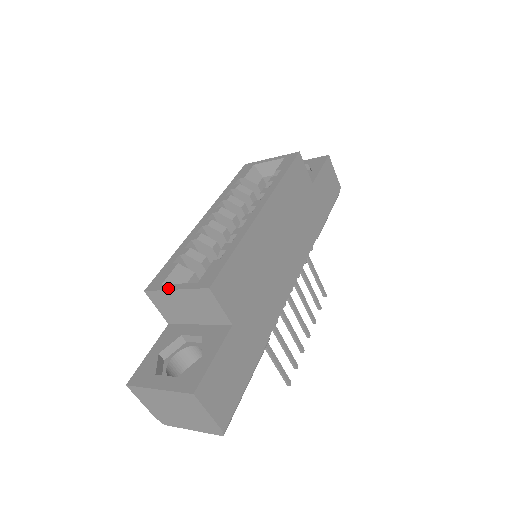
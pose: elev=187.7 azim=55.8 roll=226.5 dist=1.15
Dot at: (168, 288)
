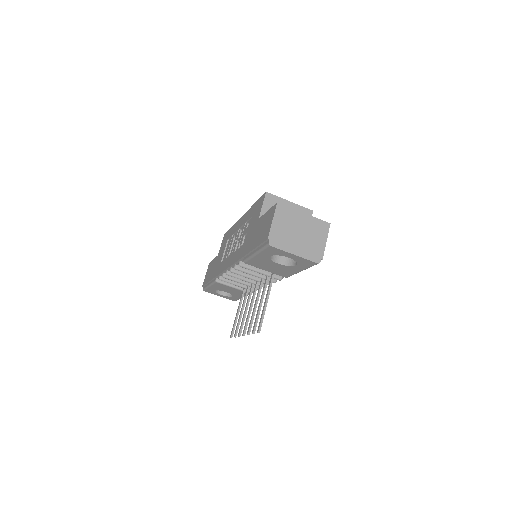
Dot at: (284, 199)
